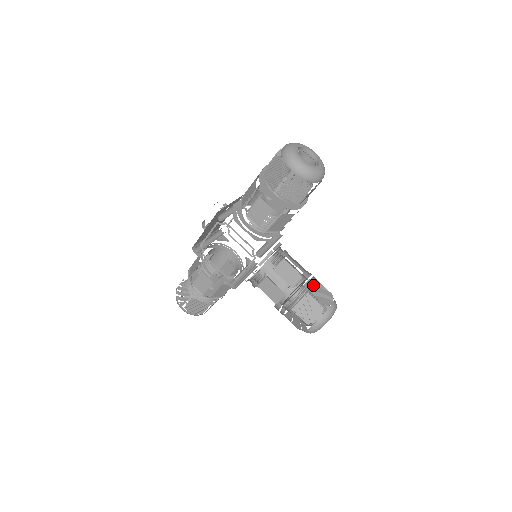
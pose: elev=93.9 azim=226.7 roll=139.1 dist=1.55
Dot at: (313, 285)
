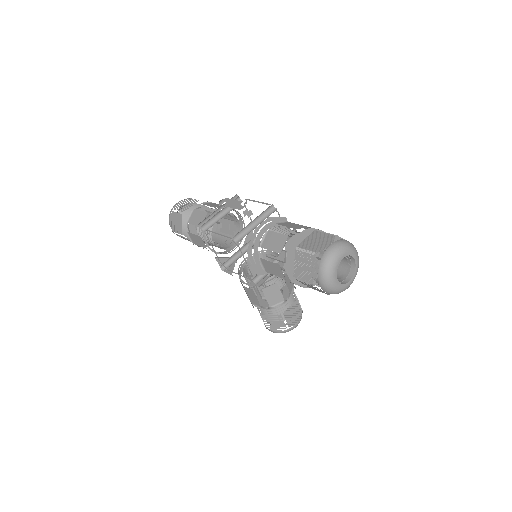
Dot at: (290, 306)
